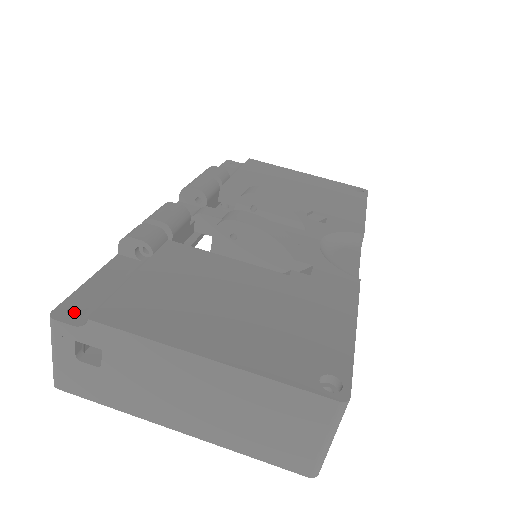
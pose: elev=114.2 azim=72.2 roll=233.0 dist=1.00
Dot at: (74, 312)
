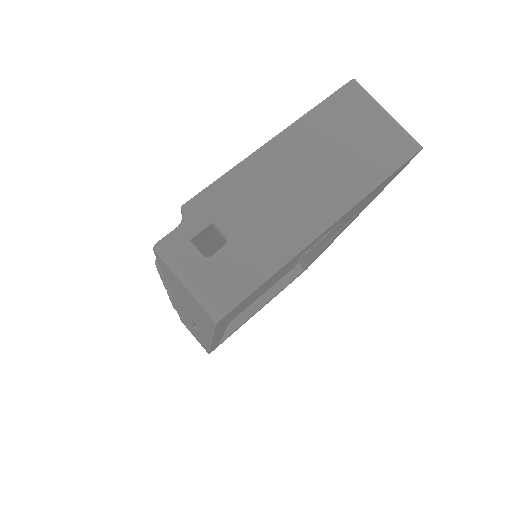
Dot at: occluded
